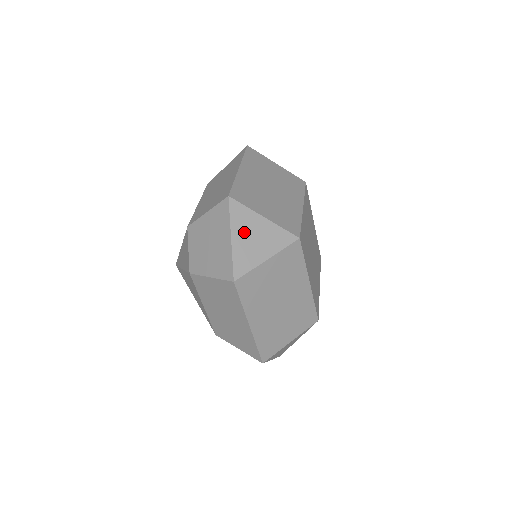
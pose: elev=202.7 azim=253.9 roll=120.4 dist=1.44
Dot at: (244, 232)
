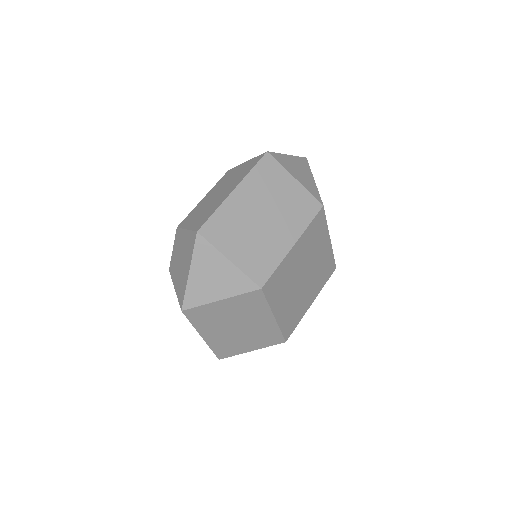
Dot at: (204, 270)
